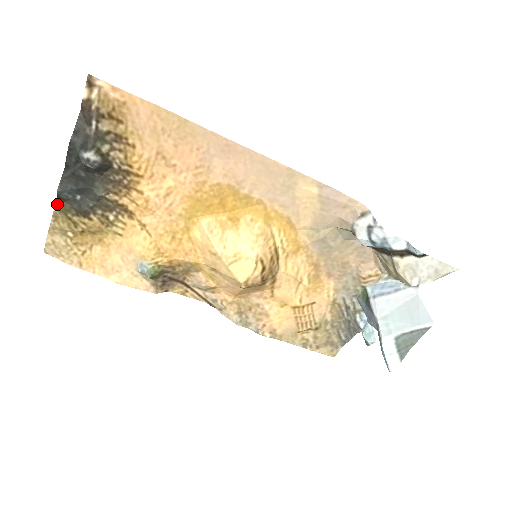
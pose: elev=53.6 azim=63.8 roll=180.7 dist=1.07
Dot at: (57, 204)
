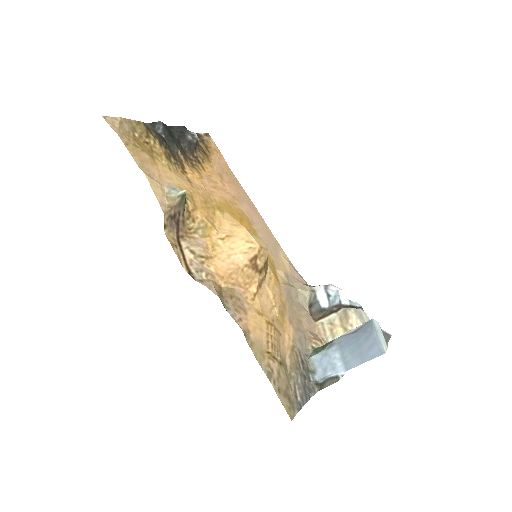
Dot at: (146, 124)
